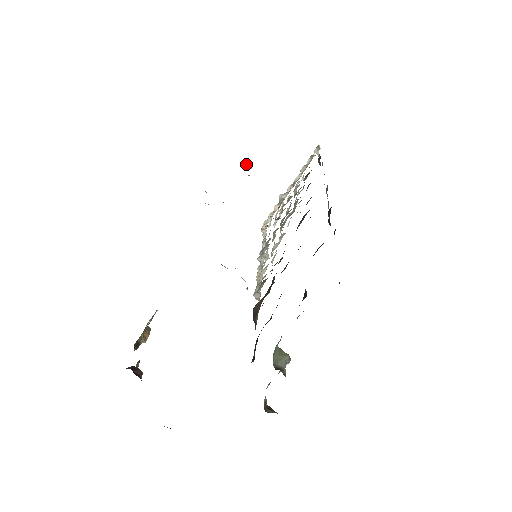
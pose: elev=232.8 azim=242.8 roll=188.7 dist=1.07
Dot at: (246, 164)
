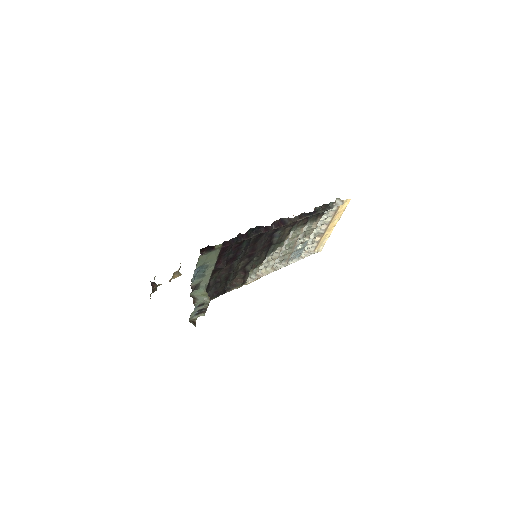
Dot at: occluded
